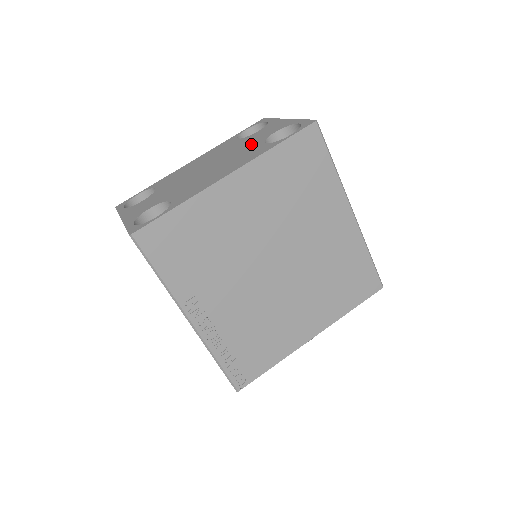
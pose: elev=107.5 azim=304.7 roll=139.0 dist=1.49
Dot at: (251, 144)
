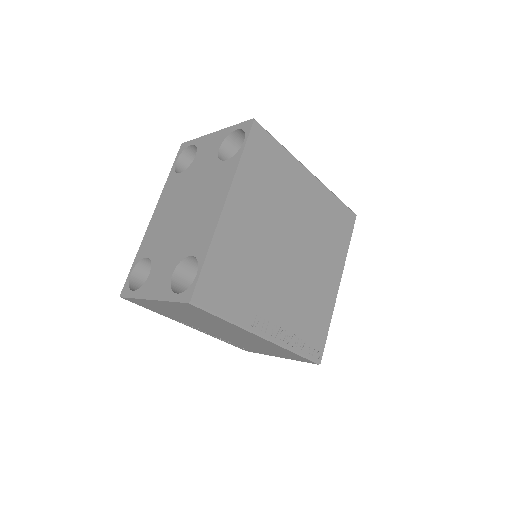
Dot at: (207, 169)
